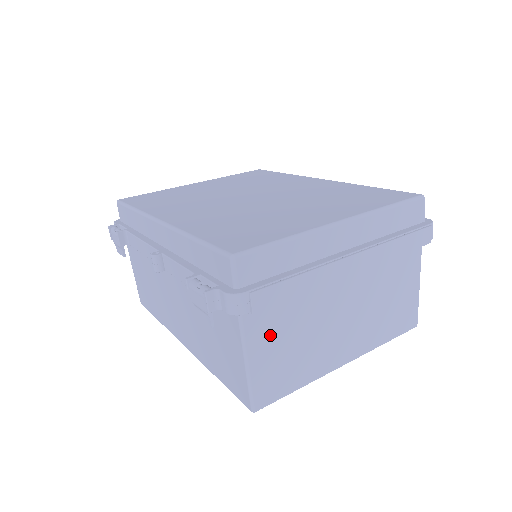
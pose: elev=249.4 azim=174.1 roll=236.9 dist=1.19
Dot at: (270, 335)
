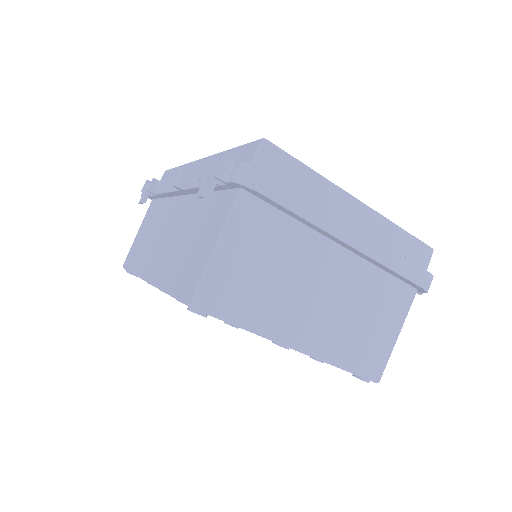
Dot at: (252, 240)
